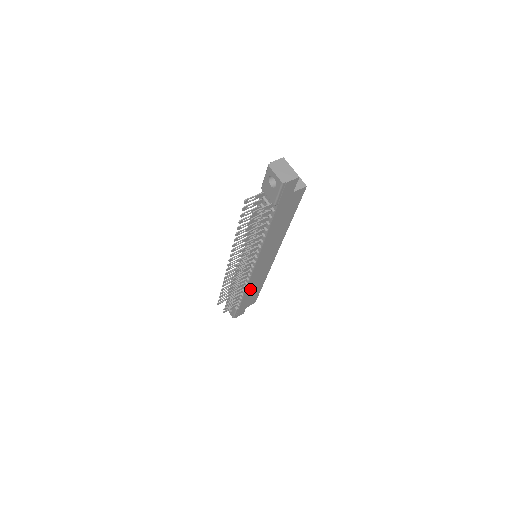
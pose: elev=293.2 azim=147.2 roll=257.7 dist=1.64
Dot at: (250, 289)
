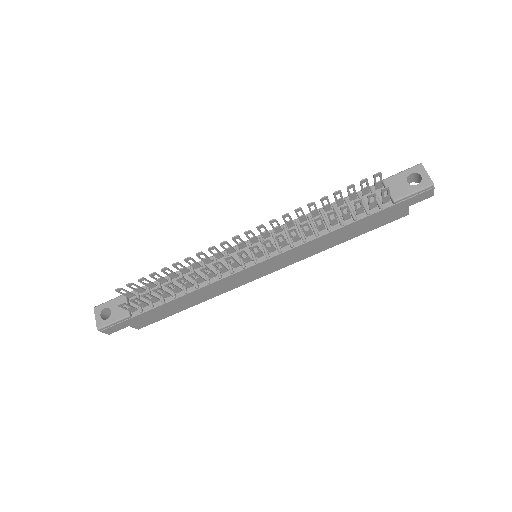
Dot at: (191, 296)
